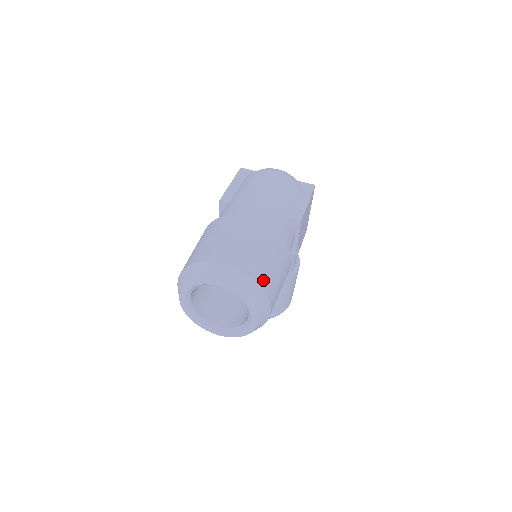
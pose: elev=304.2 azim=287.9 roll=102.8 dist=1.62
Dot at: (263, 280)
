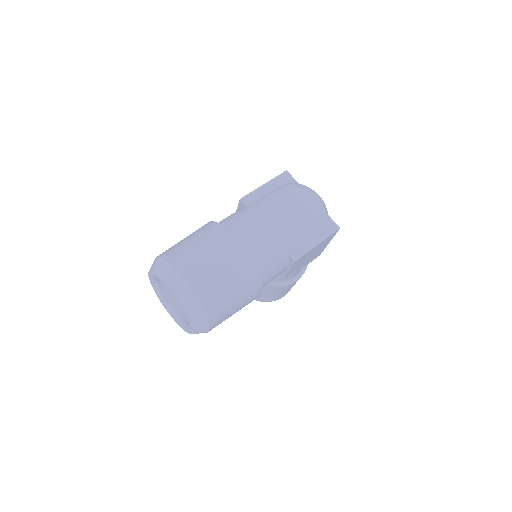
Dot at: (211, 307)
